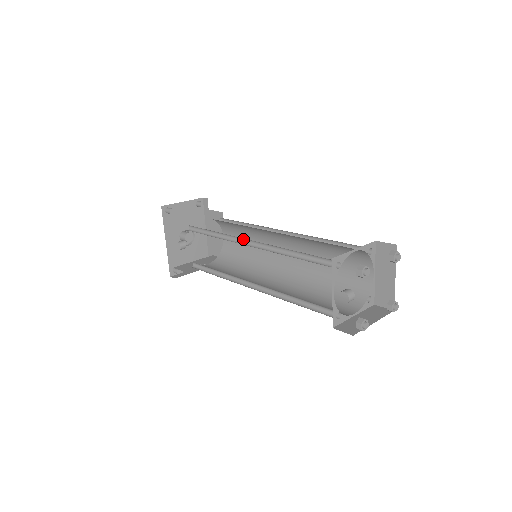
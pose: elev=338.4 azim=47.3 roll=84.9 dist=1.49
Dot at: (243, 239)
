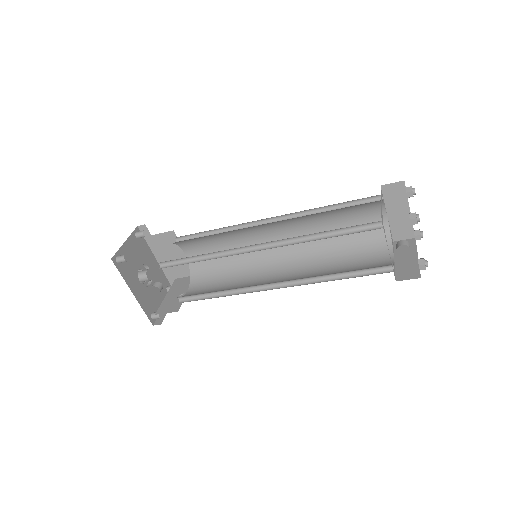
Dot at: (247, 247)
